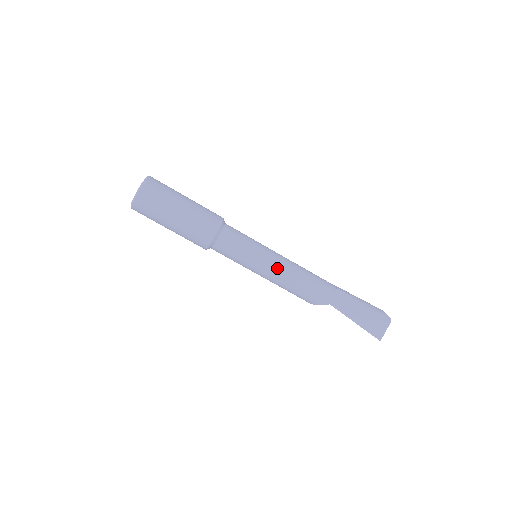
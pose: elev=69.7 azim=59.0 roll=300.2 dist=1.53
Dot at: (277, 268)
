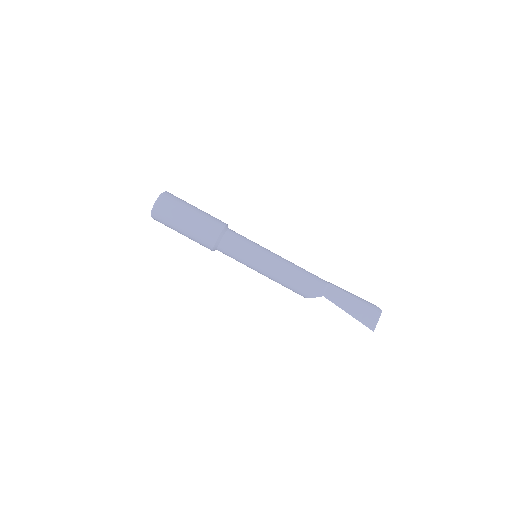
Dot at: (274, 263)
